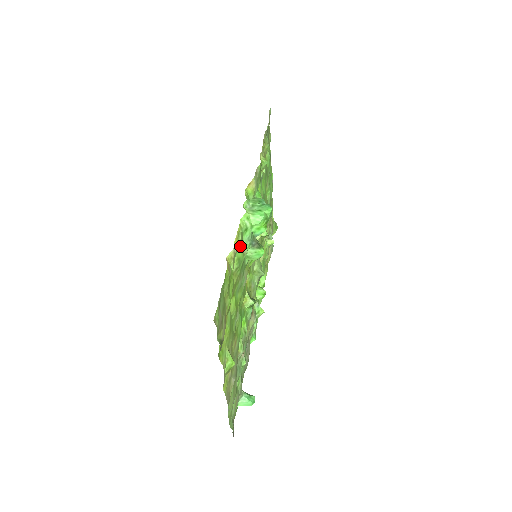
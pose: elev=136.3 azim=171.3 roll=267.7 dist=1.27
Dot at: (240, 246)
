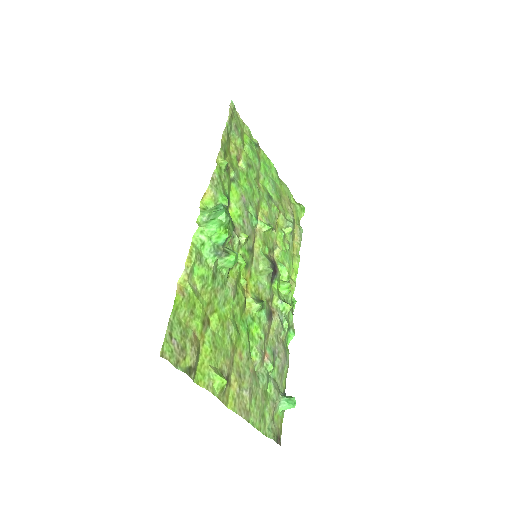
Dot at: (197, 264)
